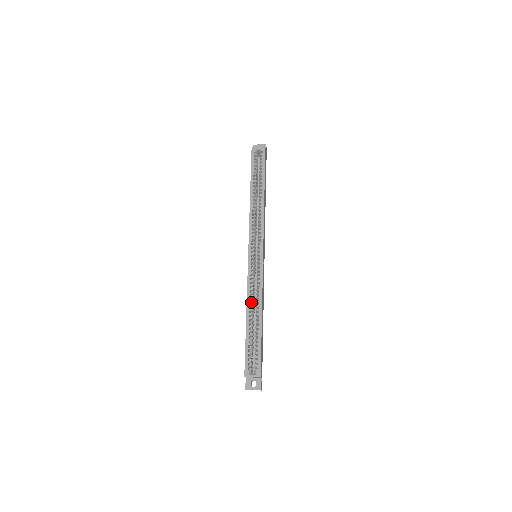
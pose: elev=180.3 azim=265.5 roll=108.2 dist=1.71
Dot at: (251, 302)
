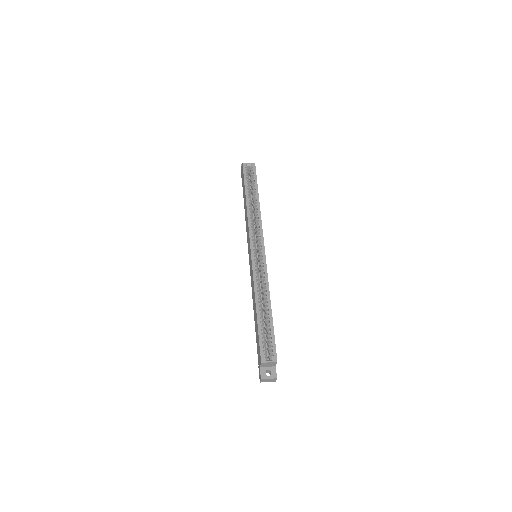
Dot at: (259, 294)
